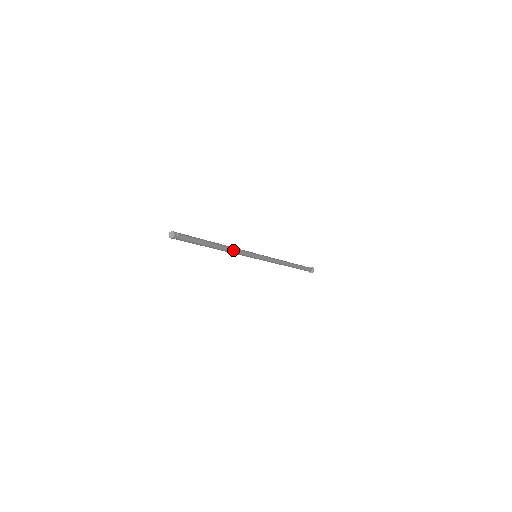
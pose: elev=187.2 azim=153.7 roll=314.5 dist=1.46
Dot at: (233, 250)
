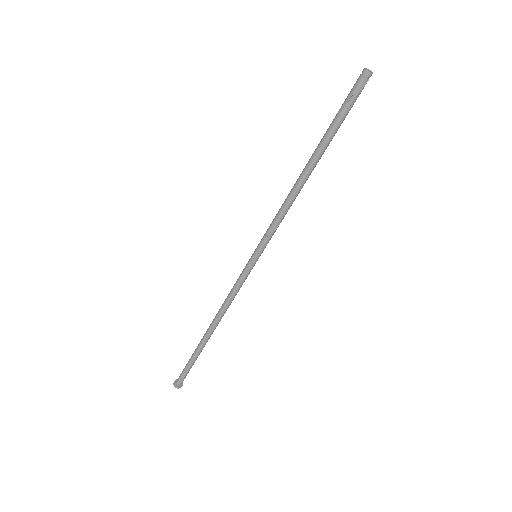
Dot at: (293, 201)
